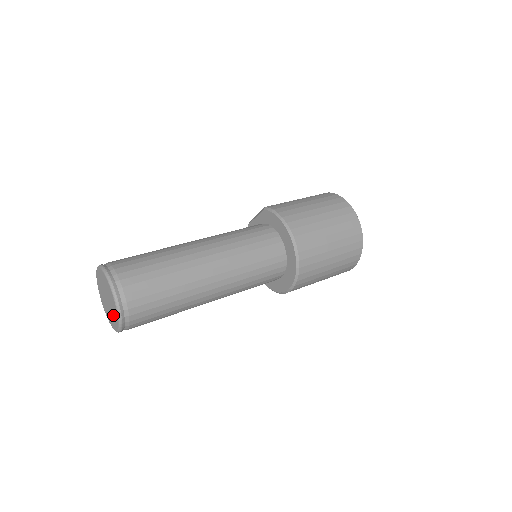
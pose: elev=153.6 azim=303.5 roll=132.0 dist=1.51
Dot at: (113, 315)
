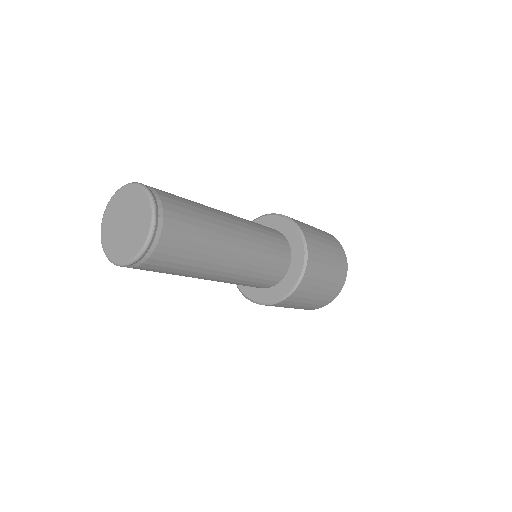
Dot at: (139, 224)
